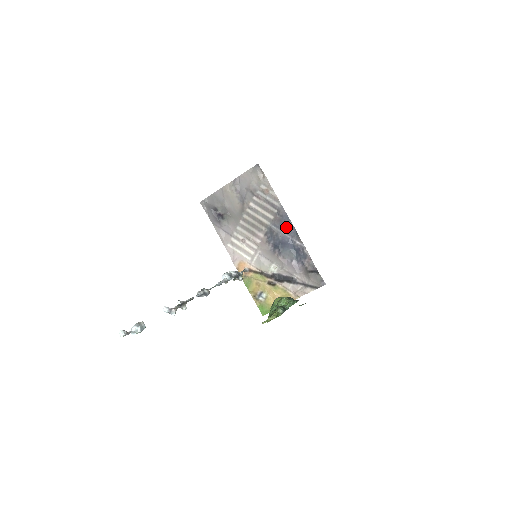
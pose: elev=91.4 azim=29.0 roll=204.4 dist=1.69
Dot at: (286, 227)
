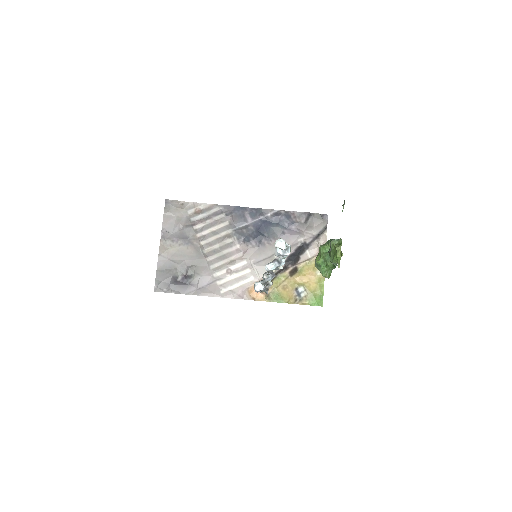
Dot at: (246, 215)
